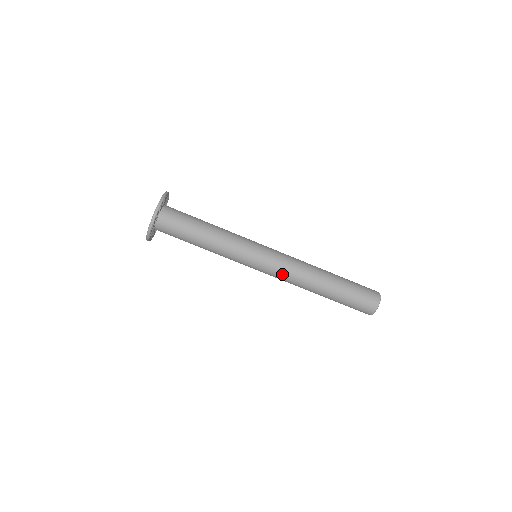
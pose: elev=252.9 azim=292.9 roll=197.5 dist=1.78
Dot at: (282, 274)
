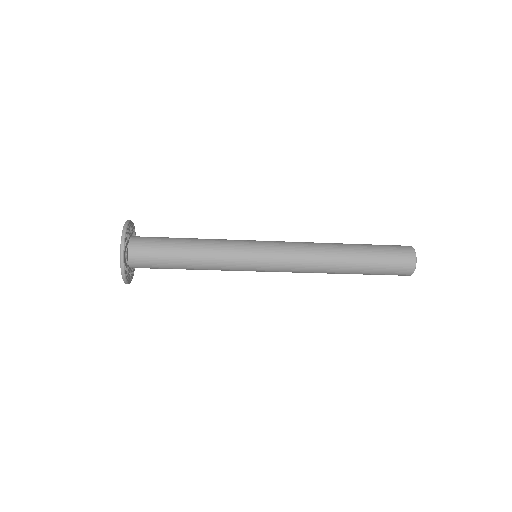
Dot at: (292, 267)
